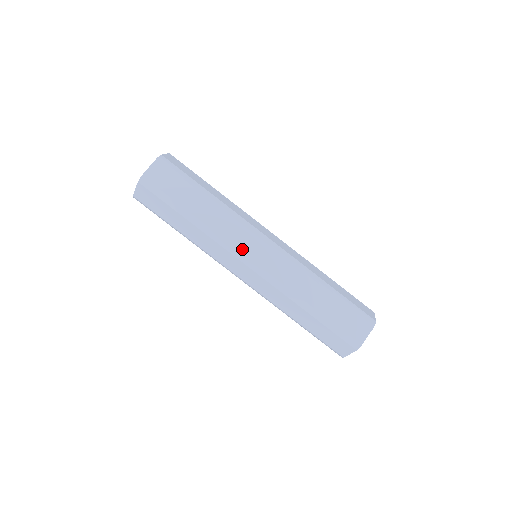
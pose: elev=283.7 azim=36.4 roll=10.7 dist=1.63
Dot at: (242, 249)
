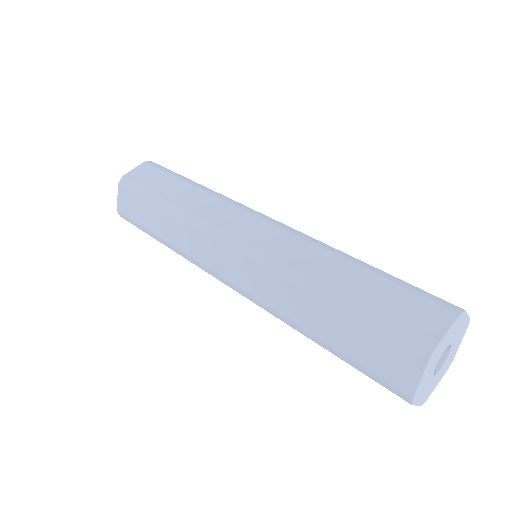
Dot at: (210, 265)
